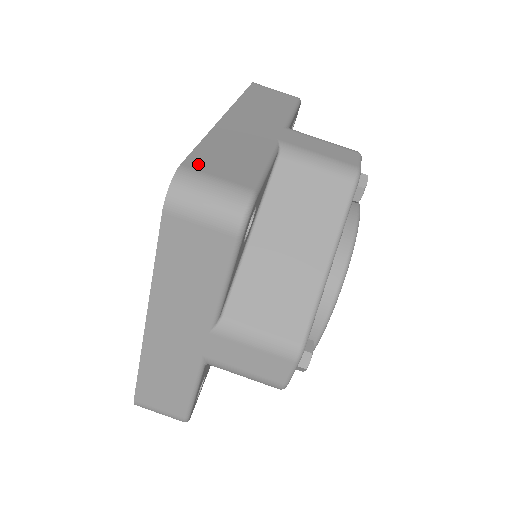
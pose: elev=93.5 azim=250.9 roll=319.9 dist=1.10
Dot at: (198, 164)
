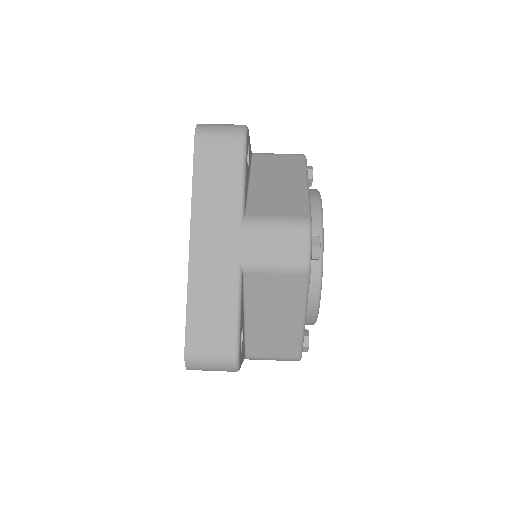
Dot at: occluded
